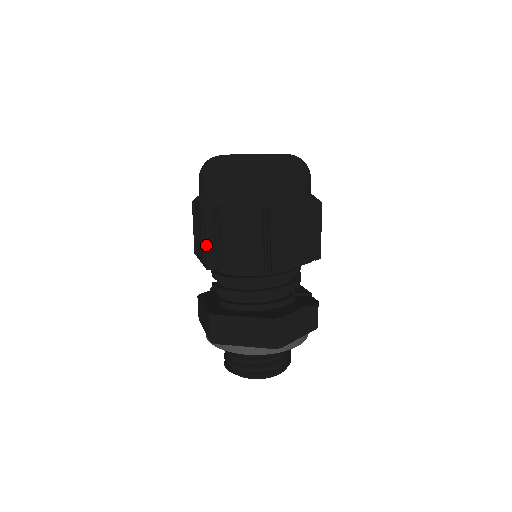
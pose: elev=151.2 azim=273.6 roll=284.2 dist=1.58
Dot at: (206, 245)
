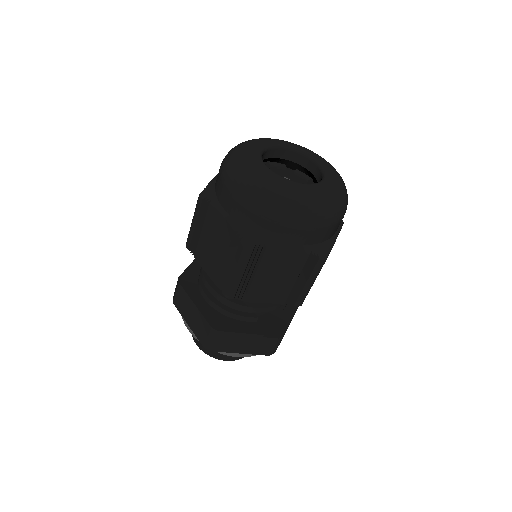
Dot at: (191, 225)
